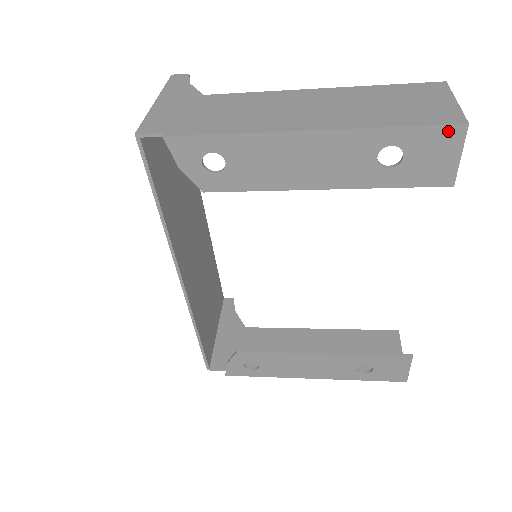
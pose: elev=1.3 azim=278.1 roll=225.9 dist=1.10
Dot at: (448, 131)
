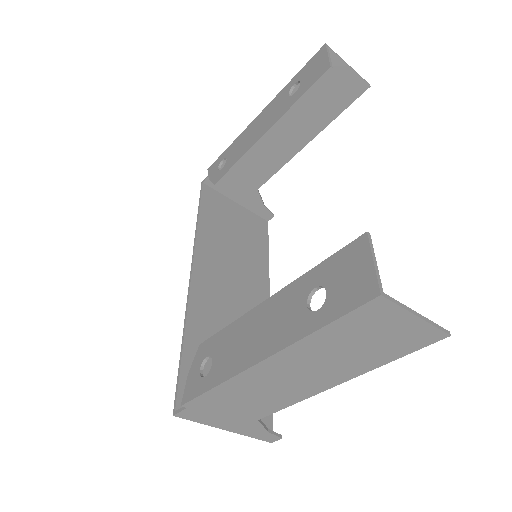
Dot at: (317, 55)
